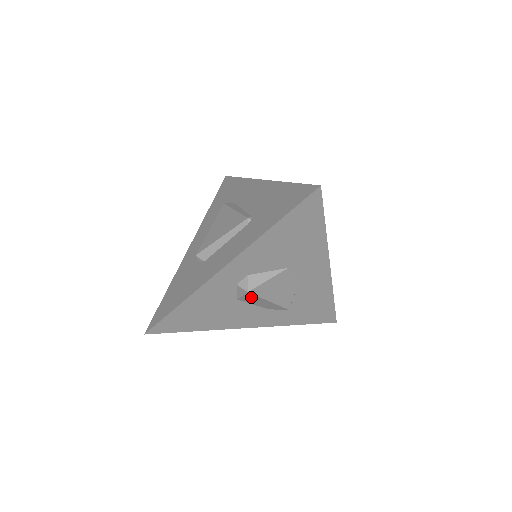
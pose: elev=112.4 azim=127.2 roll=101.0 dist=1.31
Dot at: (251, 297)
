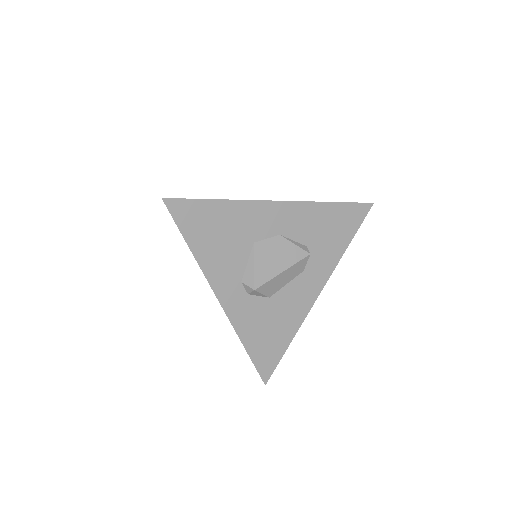
Dot at: (268, 287)
